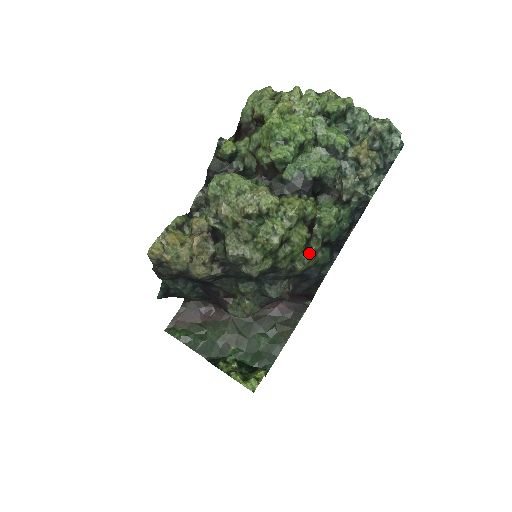
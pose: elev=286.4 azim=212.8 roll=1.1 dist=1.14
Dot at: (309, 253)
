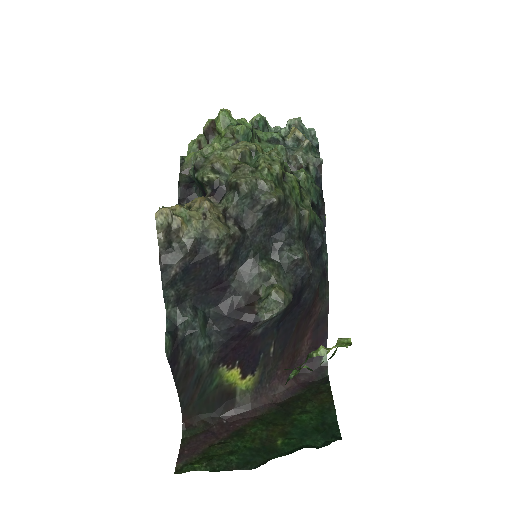
Dot at: (305, 202)
